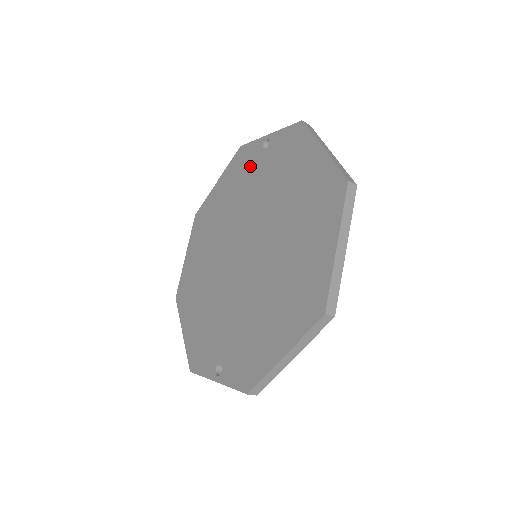
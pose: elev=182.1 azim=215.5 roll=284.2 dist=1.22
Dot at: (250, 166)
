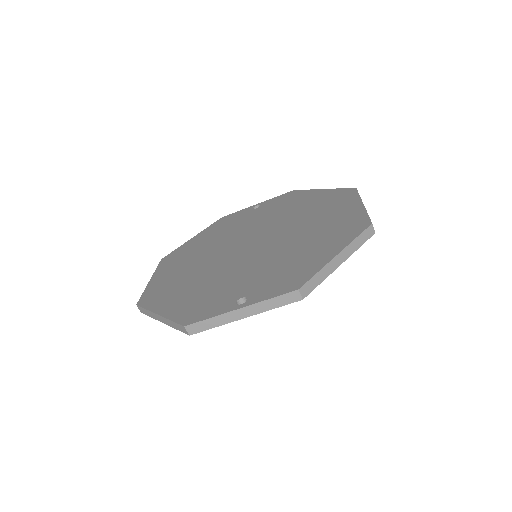
Dot at: (240, 218)
